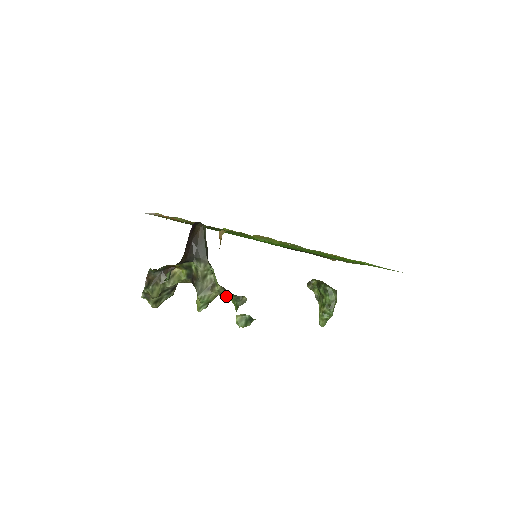
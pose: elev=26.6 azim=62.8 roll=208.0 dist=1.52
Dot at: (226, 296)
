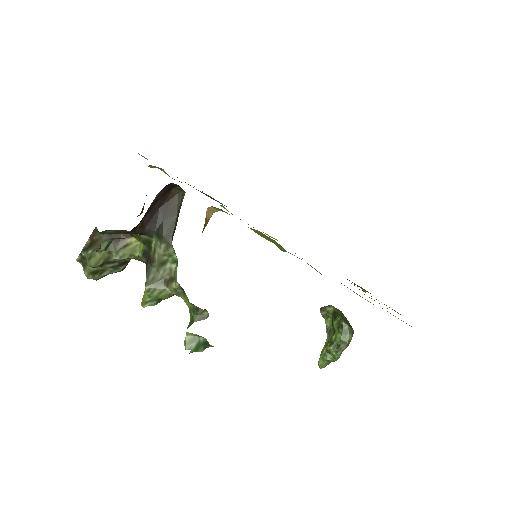
Dot at: (184, 300)
